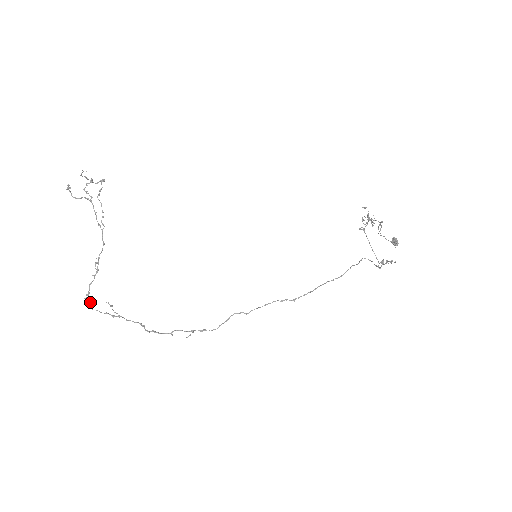
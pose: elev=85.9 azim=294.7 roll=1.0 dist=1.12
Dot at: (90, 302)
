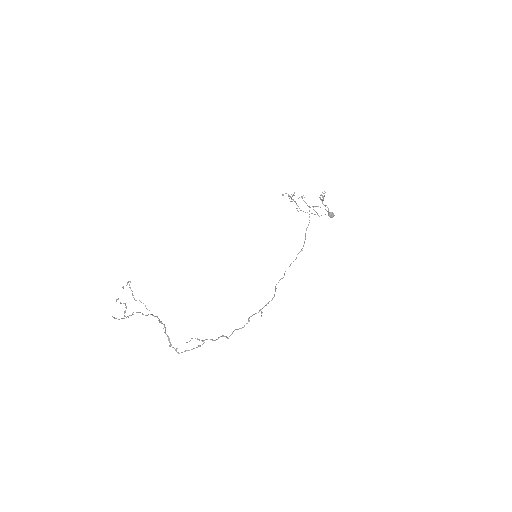
Dot at: (175, 349)
